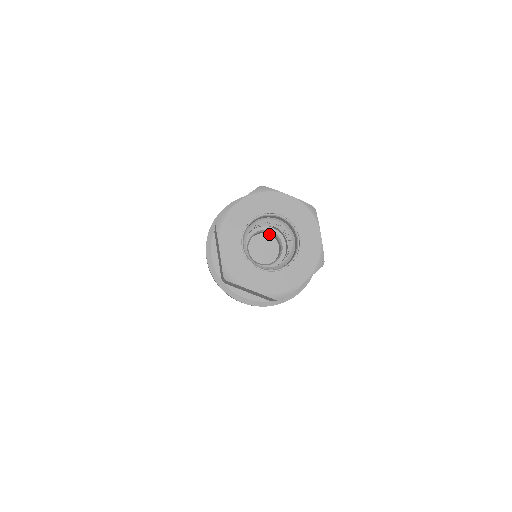
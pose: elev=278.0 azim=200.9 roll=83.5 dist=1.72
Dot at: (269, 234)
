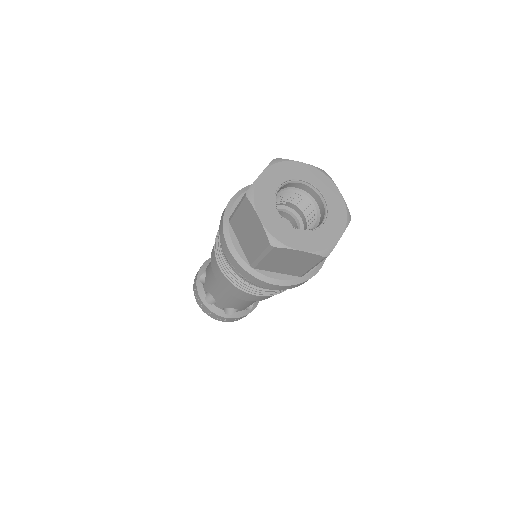
Dot at: occluded
